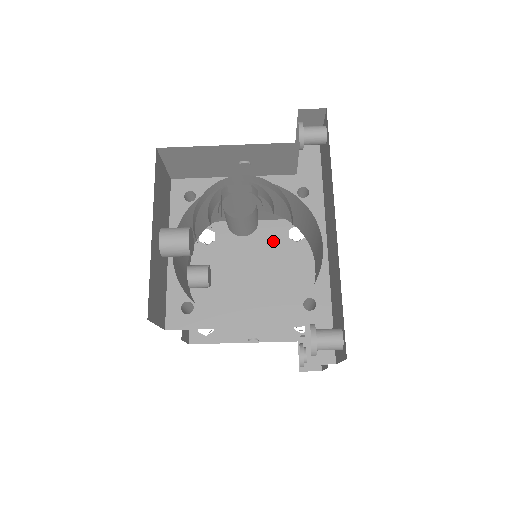
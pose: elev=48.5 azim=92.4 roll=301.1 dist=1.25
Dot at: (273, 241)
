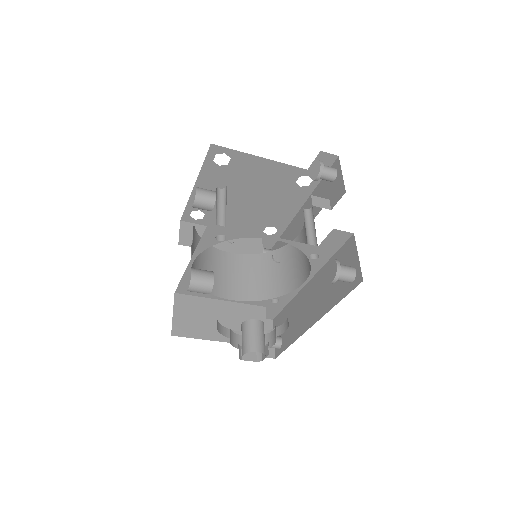
Dot at: (281, 180)
